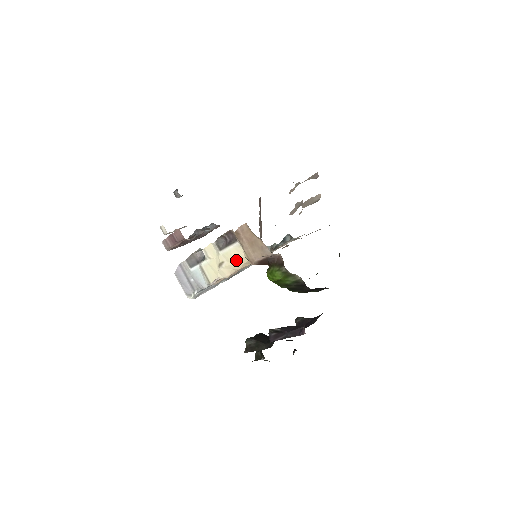
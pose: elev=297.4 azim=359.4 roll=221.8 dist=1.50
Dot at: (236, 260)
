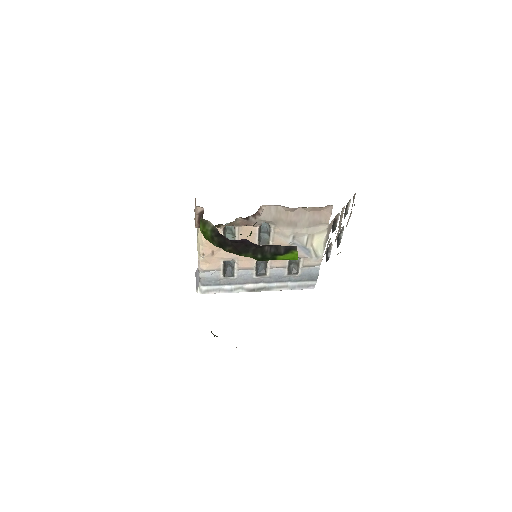
Dot at: (198, 233)
